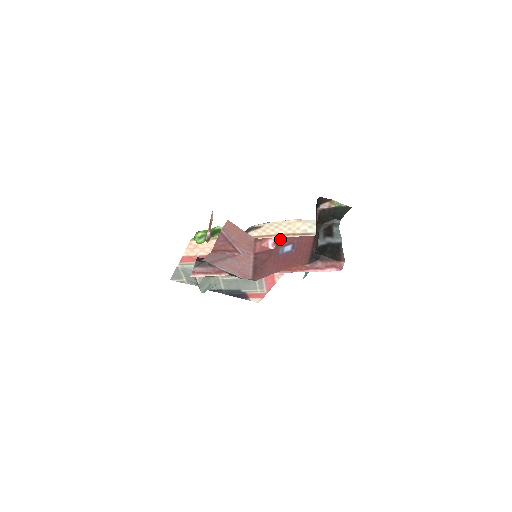
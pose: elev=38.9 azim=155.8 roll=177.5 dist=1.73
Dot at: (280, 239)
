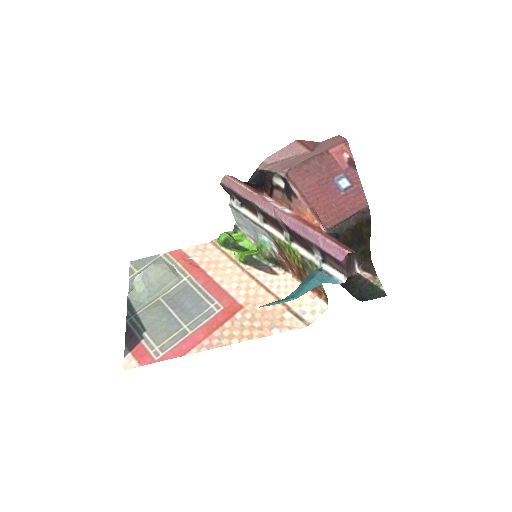
Dot at: (354, 165)
